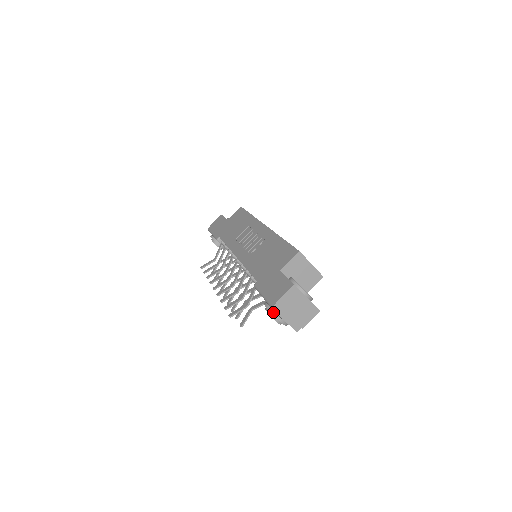
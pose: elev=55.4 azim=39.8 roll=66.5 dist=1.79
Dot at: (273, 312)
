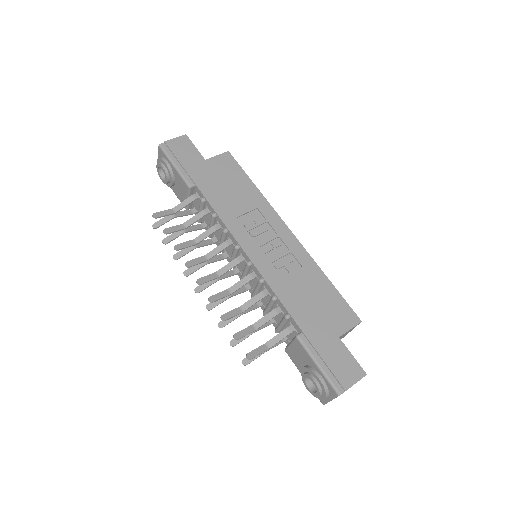
Dot at: (327, 391)
